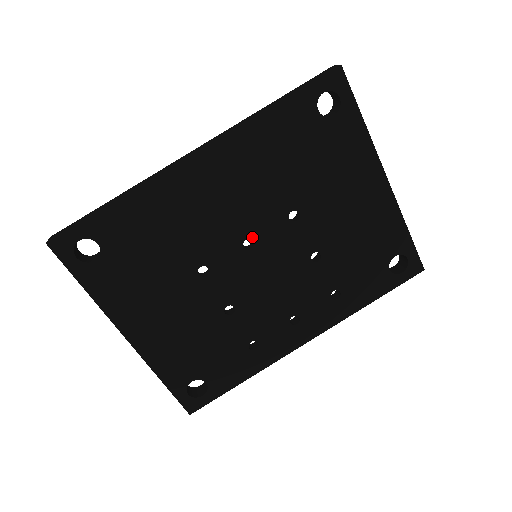
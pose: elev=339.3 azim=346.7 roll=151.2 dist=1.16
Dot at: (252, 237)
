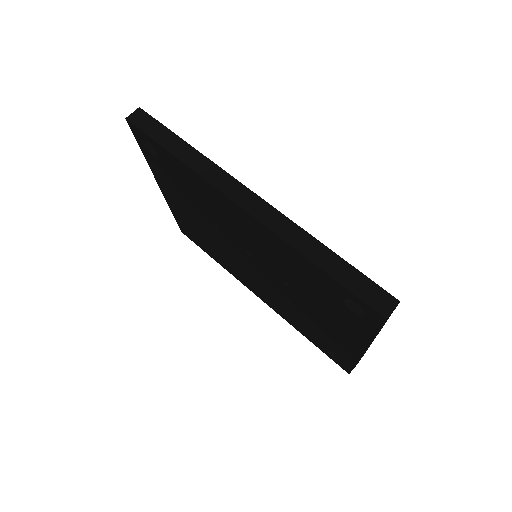
Dot at: (253, 256)
